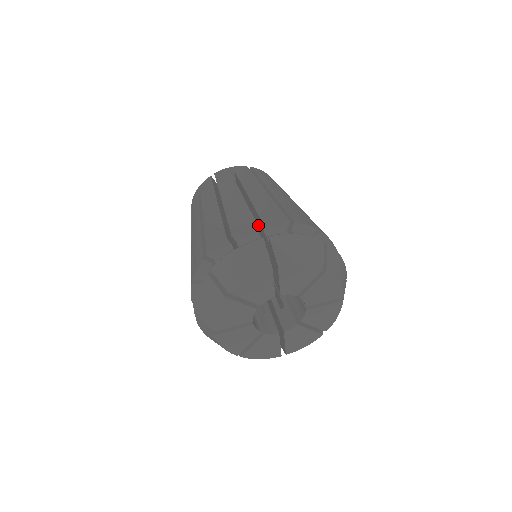
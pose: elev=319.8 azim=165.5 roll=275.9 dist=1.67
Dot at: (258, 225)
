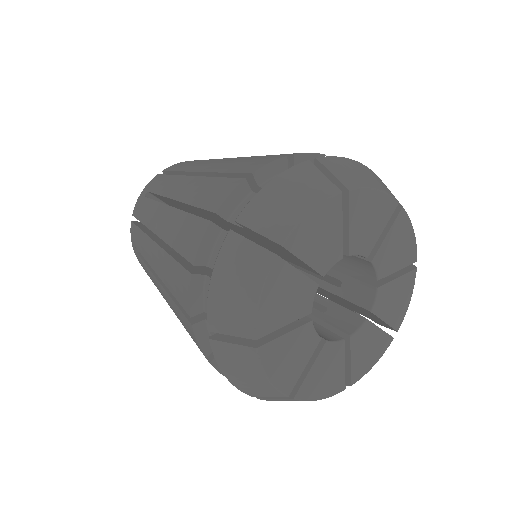
Dot at: occluded
